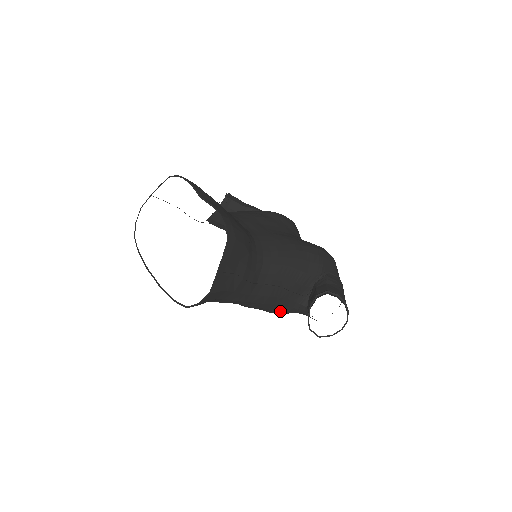
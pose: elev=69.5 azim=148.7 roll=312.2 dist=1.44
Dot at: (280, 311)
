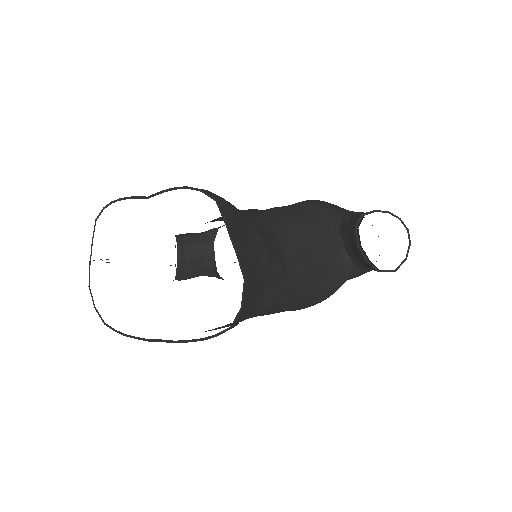
Dot at: (328, 290)
